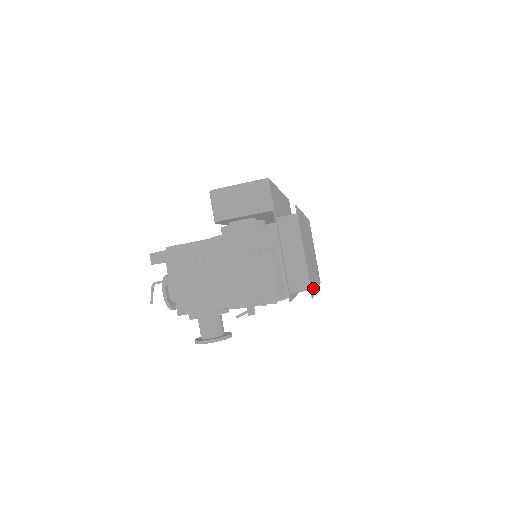
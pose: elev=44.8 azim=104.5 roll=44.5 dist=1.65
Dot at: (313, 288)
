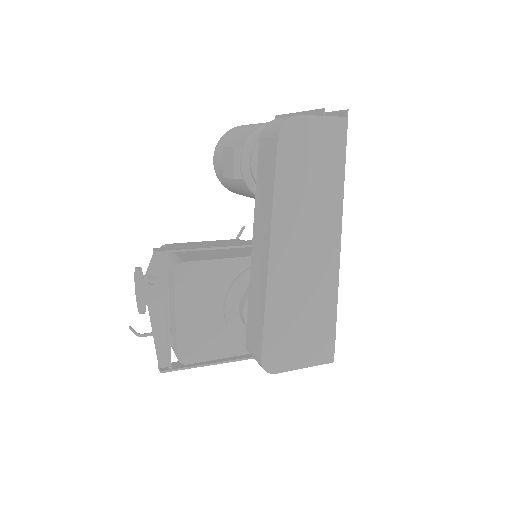
Dot at: occluded
